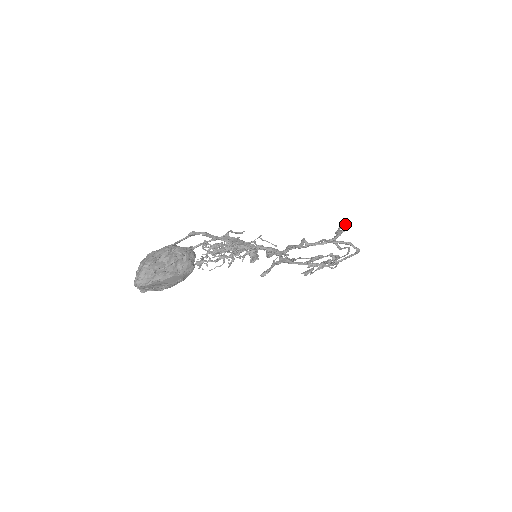
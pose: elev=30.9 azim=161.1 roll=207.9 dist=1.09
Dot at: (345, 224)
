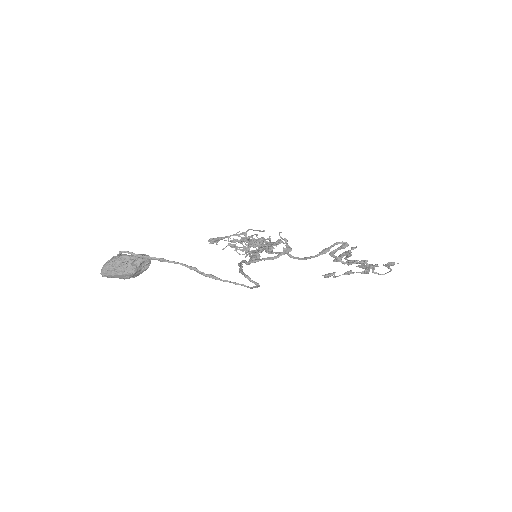
Dot at: (340, 242)
